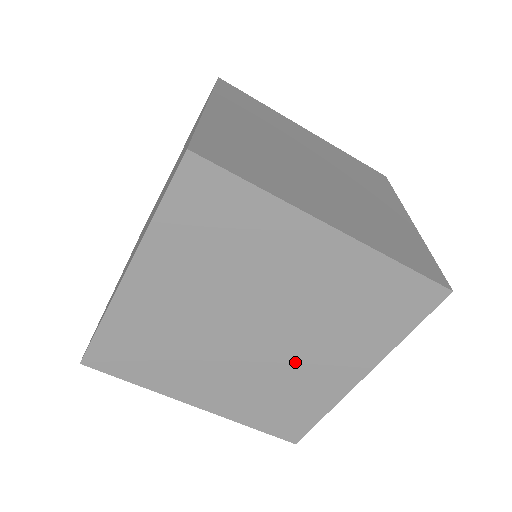
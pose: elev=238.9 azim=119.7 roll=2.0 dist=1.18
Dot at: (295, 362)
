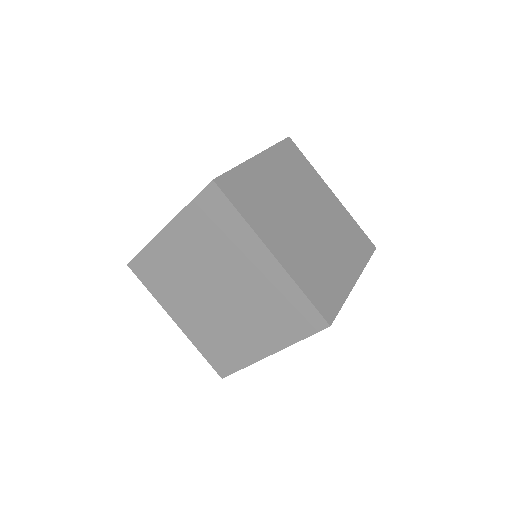
Dot at: (235, 324)
